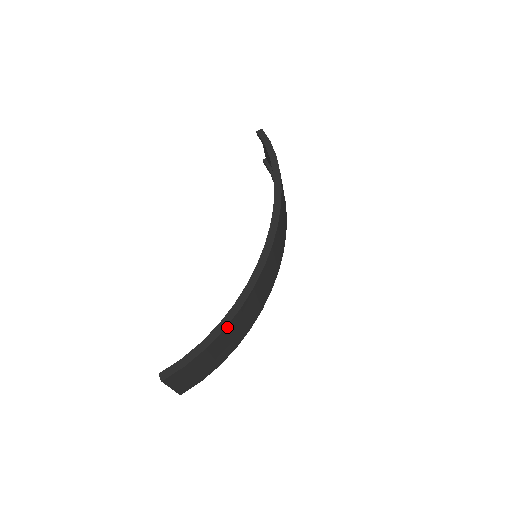
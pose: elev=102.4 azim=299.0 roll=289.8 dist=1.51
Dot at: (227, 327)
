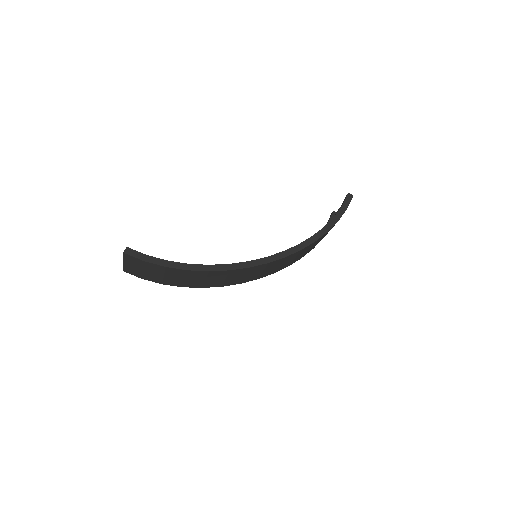
Dot at: (190, 271)
